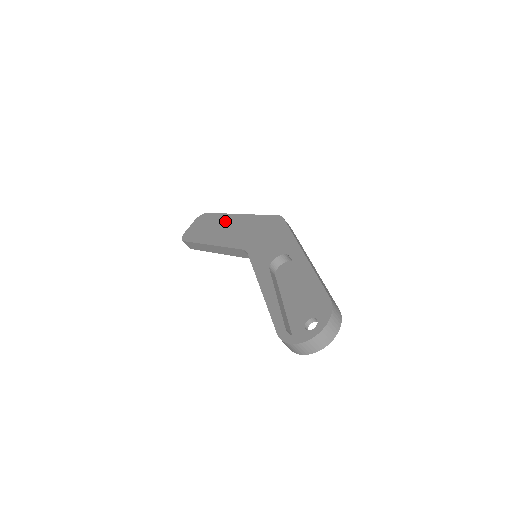
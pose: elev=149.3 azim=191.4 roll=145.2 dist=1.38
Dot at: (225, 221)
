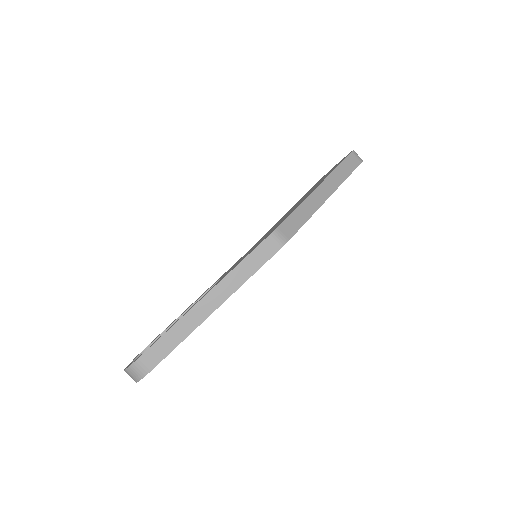
Dot at: occluded
